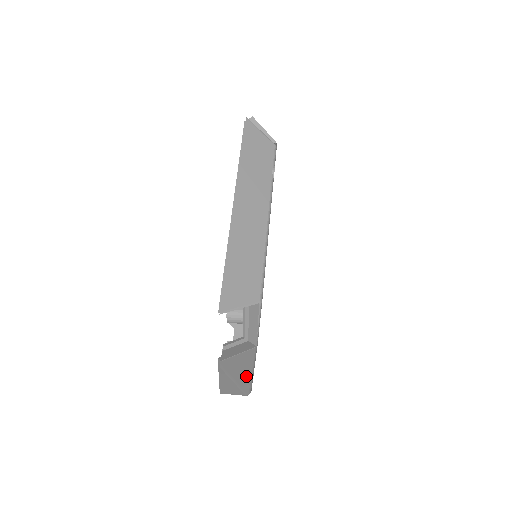
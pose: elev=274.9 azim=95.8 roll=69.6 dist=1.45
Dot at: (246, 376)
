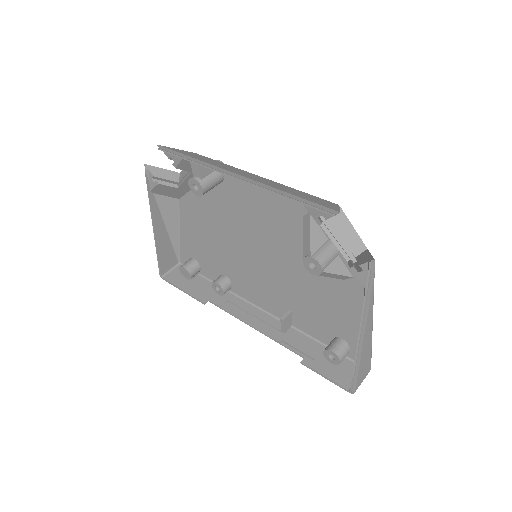
Dot at: occluded
